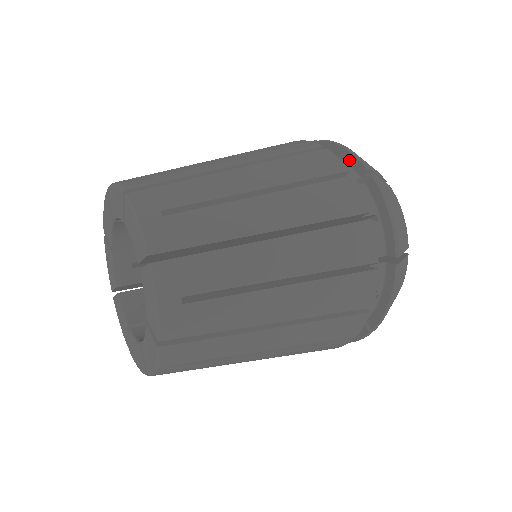
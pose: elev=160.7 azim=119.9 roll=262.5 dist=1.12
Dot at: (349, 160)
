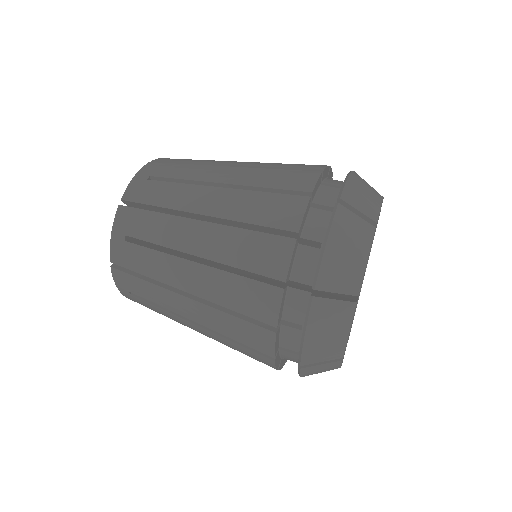
Dot at: occluded
